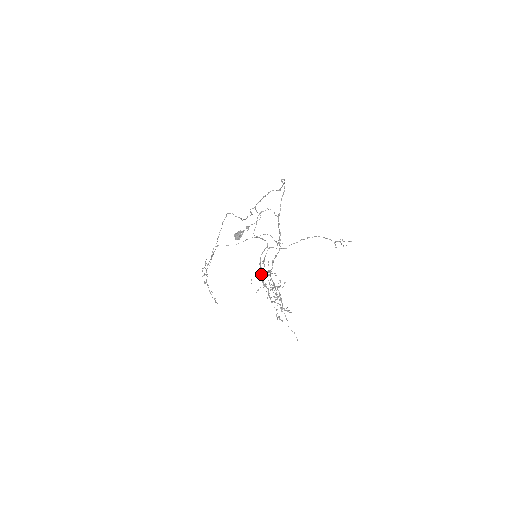
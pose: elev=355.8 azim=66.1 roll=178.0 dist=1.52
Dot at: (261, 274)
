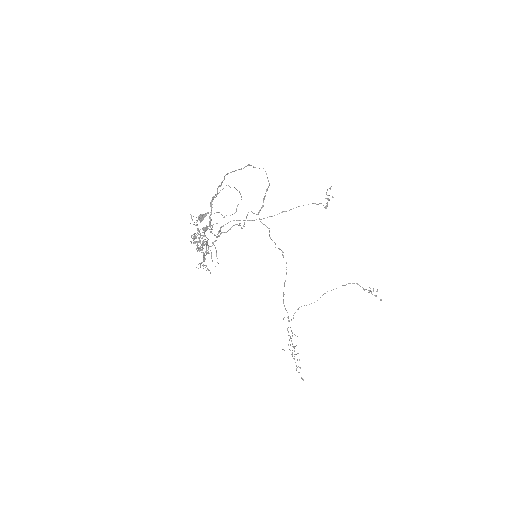
Dot at: (213, 242)
